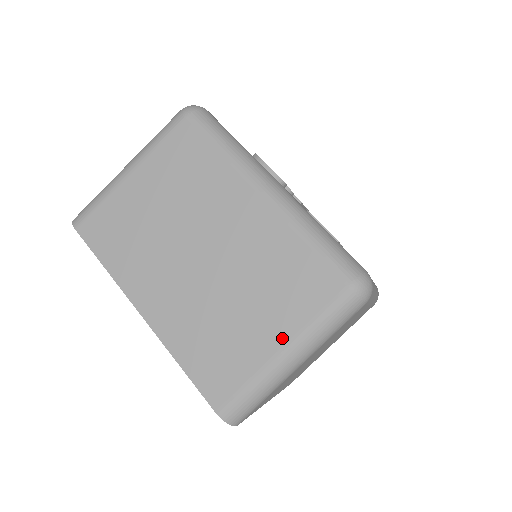
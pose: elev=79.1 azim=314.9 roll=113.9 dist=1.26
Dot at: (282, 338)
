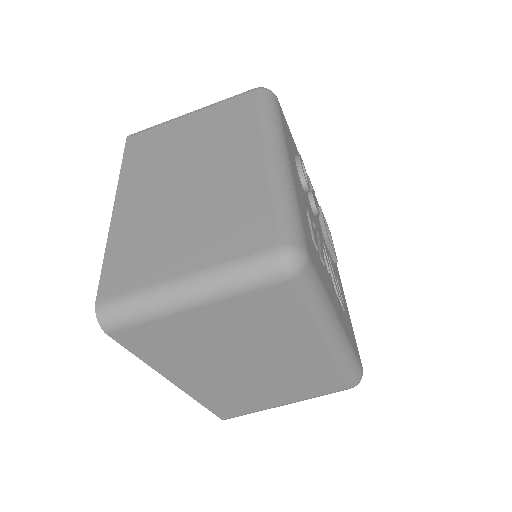
Dot at: (191, 266)
